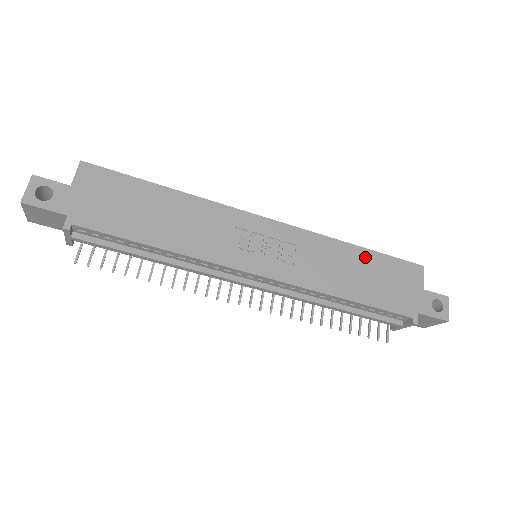
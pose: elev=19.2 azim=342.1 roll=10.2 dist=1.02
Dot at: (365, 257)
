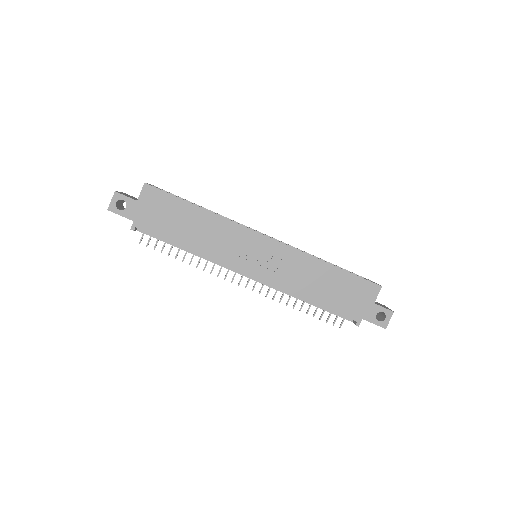
Dot at: (334, 273)
